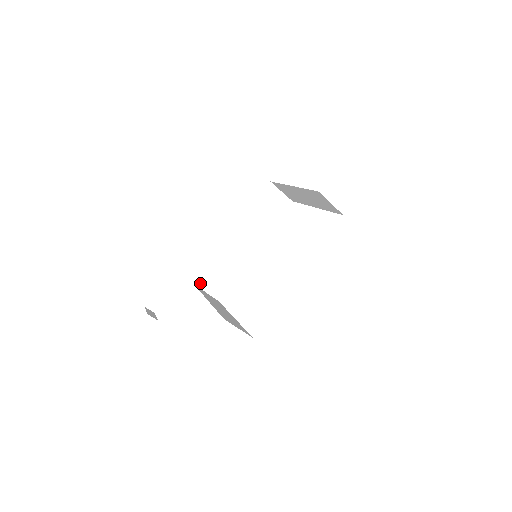
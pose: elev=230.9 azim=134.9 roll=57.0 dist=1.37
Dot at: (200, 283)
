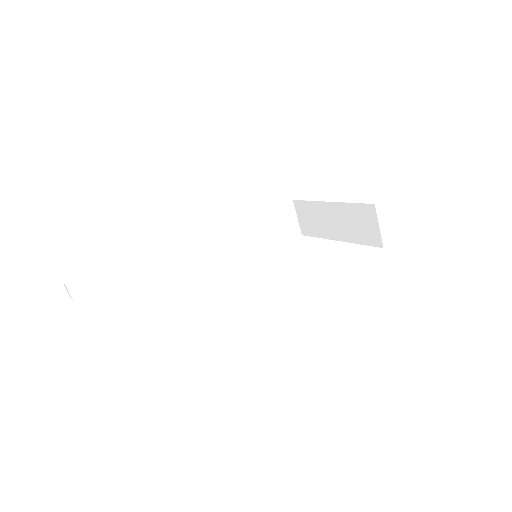
Dot at: (165, 262)
